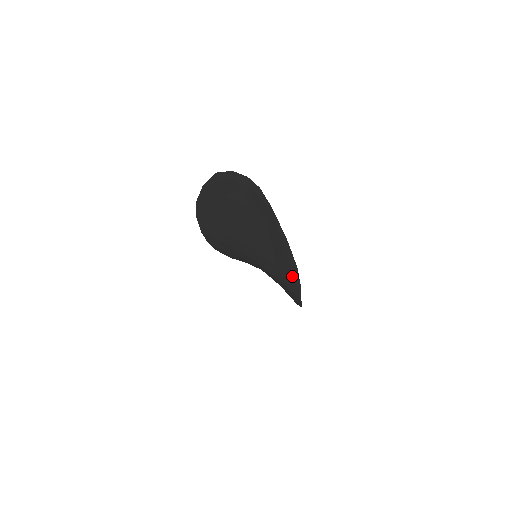
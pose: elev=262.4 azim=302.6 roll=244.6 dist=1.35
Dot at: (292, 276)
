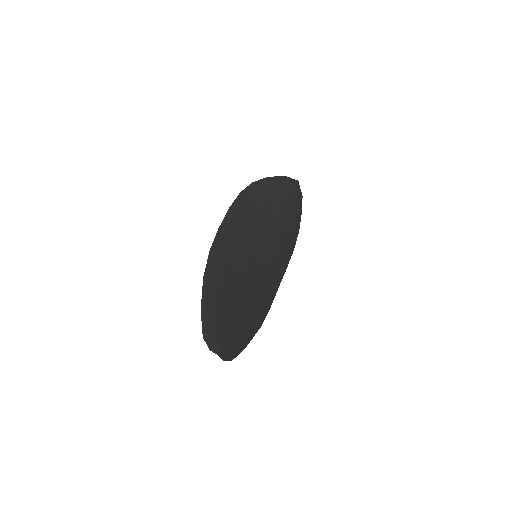
Dot at: (264, 309)
